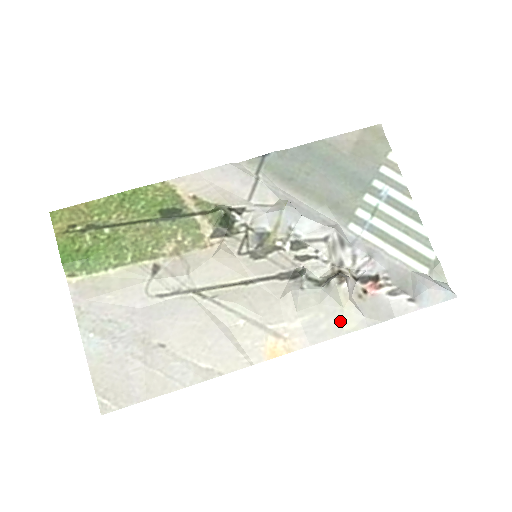
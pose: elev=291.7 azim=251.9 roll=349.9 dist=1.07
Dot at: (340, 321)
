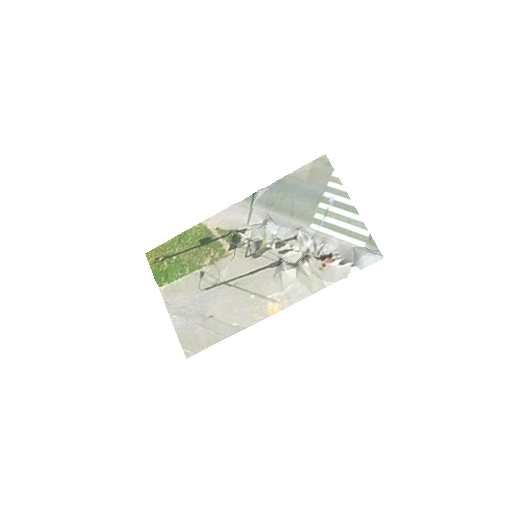
Dot at: (309, 286)
